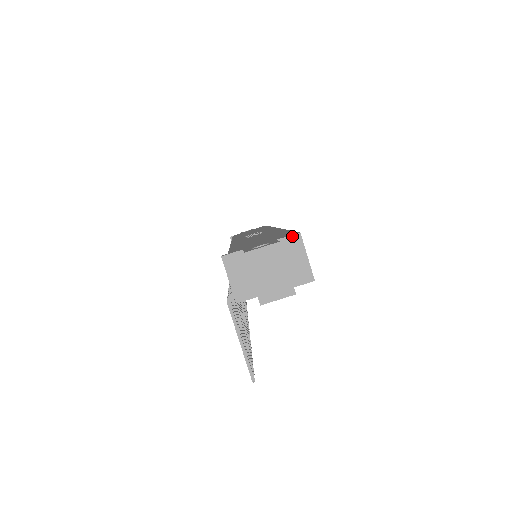
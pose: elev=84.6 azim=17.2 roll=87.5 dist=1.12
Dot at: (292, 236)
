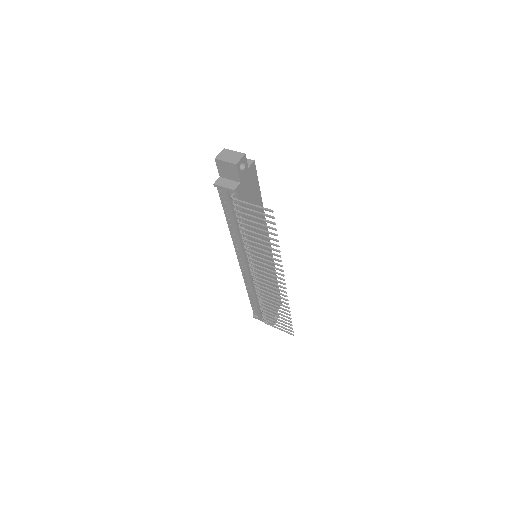
Dot at: occluded
